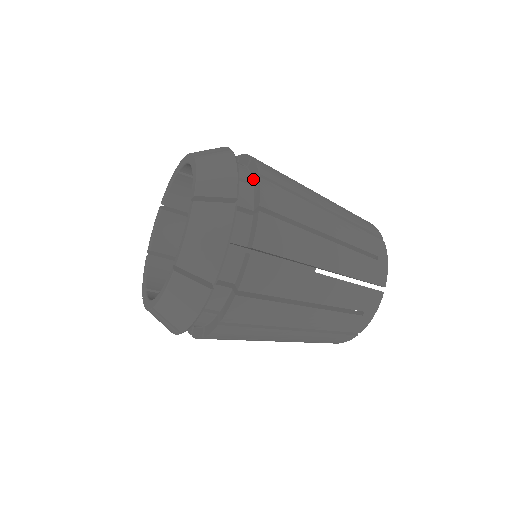
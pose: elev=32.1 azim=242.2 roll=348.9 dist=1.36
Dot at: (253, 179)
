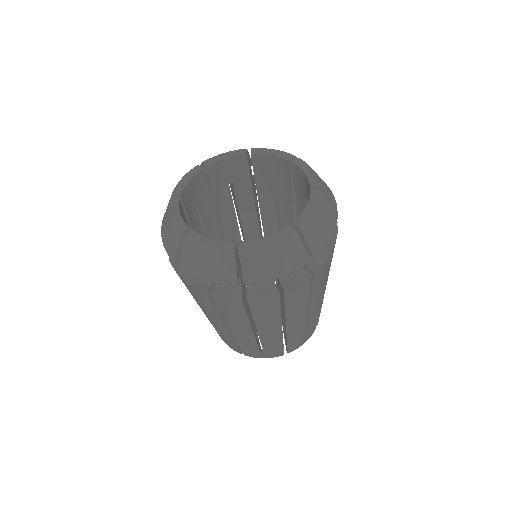
Dot at: occluded
